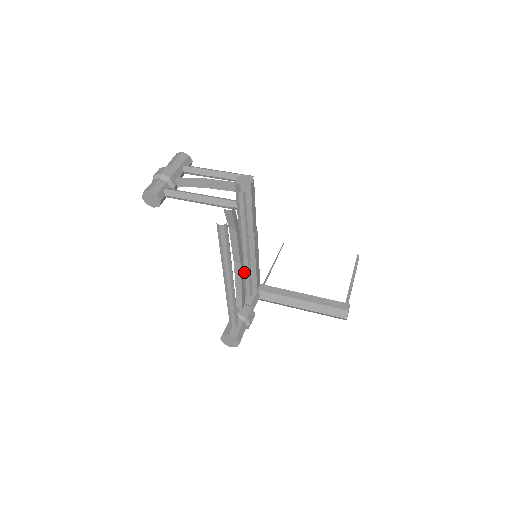
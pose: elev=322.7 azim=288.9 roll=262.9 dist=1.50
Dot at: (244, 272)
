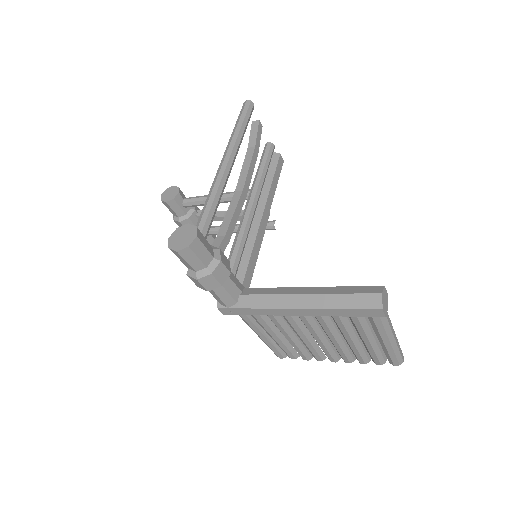
Dot at: (238, 233)
